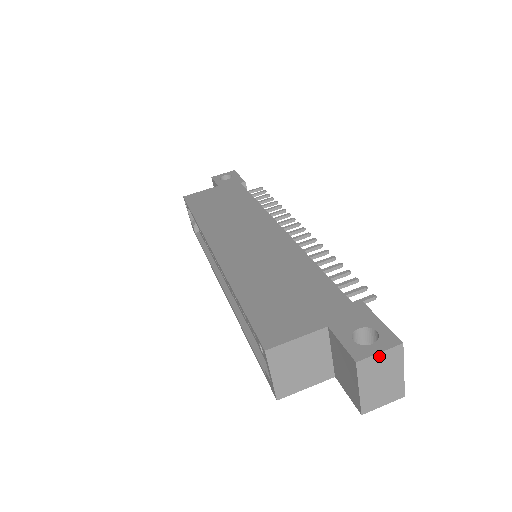
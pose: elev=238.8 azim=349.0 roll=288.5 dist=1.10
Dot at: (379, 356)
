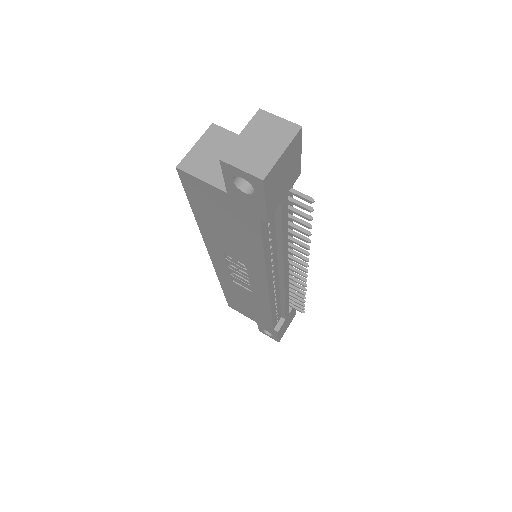
Dot at: (278, 120)
